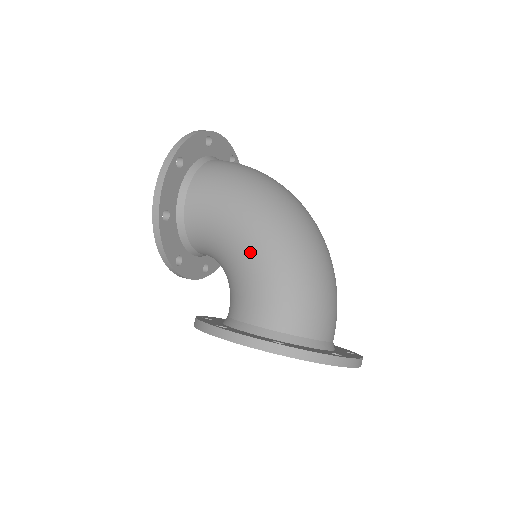
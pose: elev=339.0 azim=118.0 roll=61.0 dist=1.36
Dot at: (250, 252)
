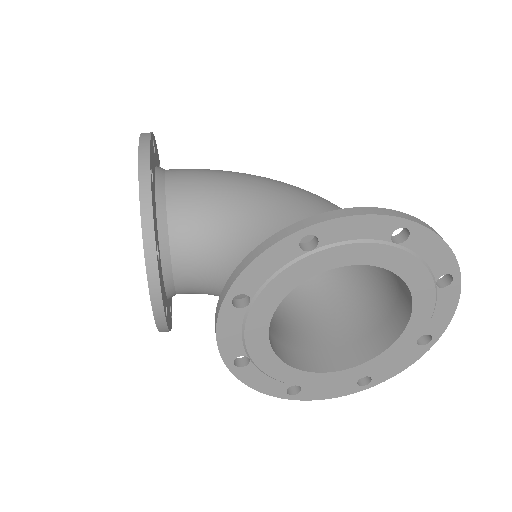
Dot at: (283, 197)
